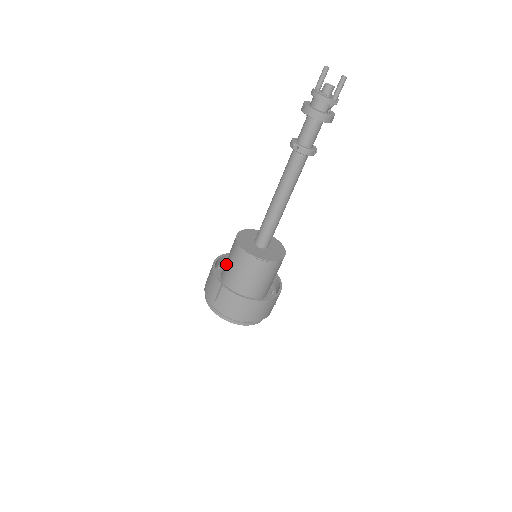
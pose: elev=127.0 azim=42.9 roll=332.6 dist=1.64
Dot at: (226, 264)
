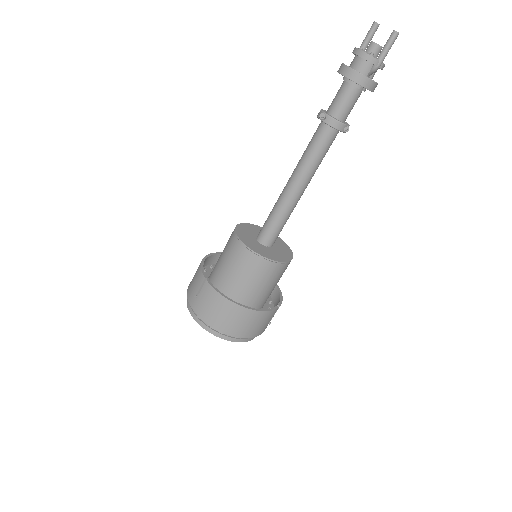
Dot at: occluded
